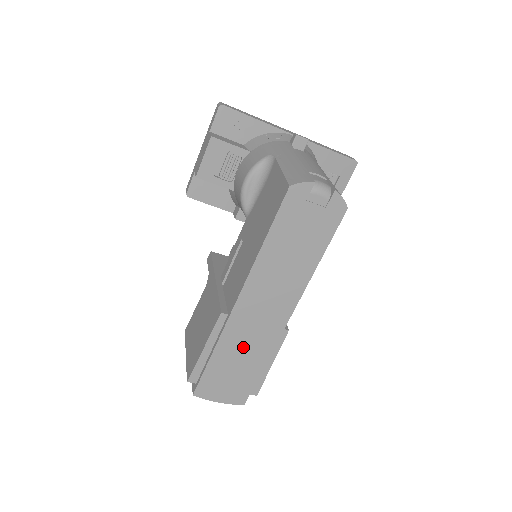
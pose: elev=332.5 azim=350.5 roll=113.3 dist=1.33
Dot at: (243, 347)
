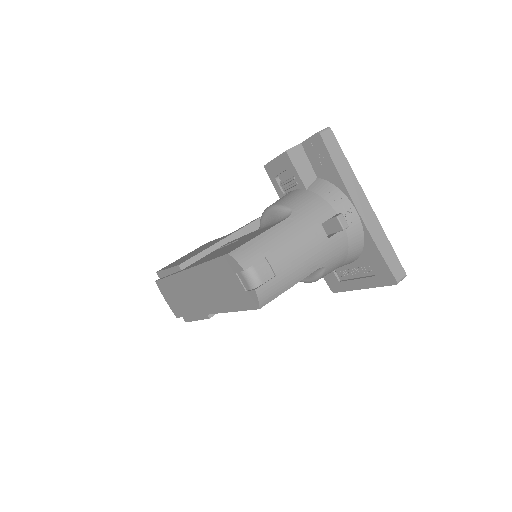
Dot at: (182, 294)
